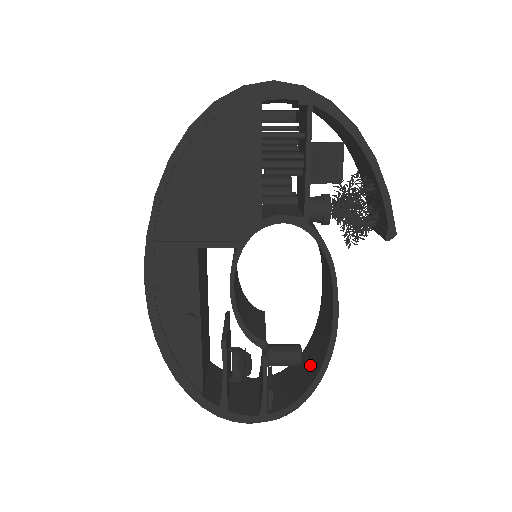
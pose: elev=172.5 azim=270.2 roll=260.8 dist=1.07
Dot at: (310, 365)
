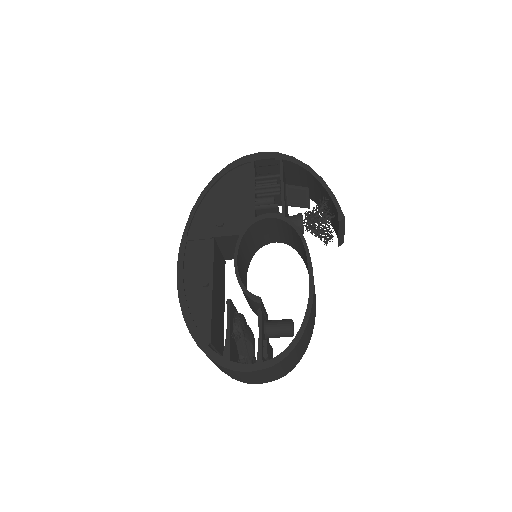
Dot at: occluded
